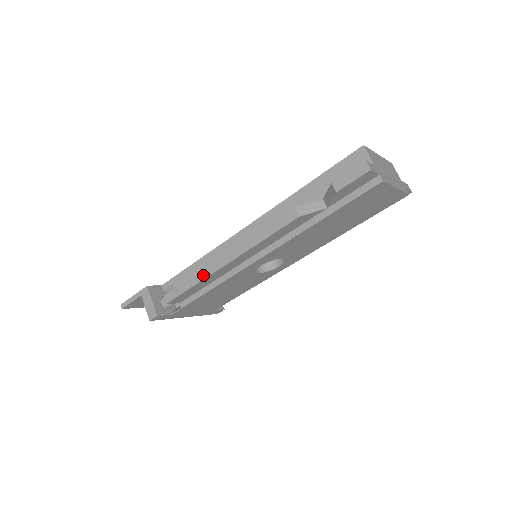
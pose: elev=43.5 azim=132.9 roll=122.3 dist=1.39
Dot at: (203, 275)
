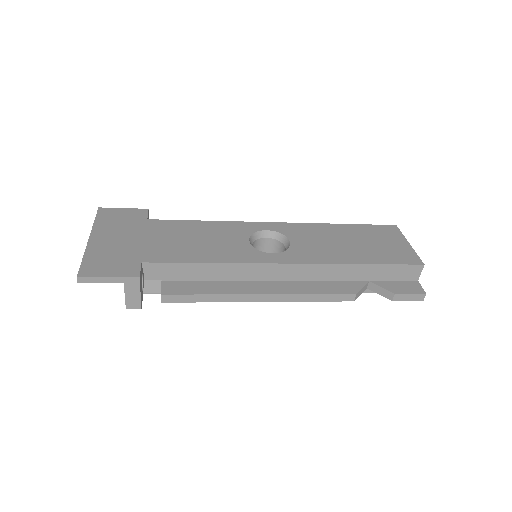
Dot at: (229, 299)
